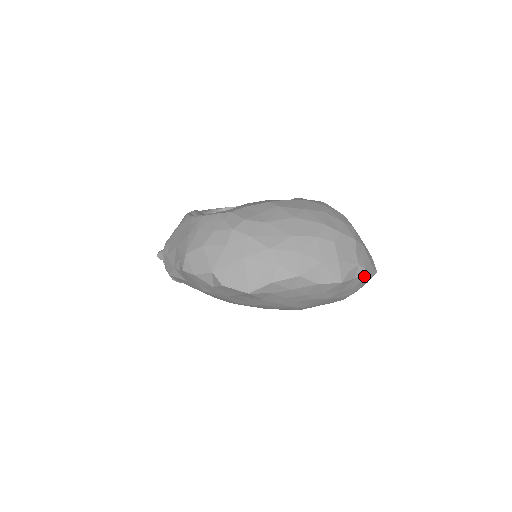
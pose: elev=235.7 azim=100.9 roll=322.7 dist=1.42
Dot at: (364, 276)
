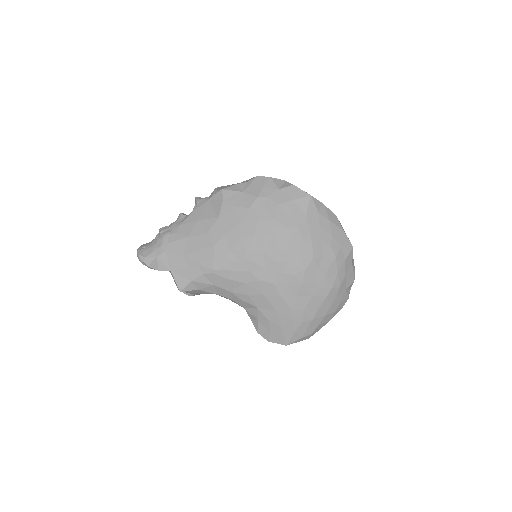
Dot at: (353, 274)
